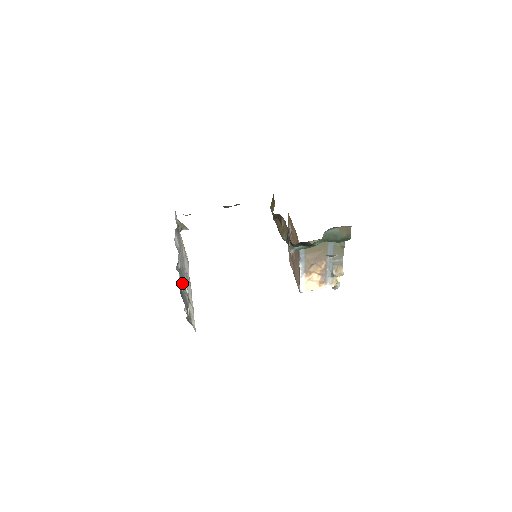
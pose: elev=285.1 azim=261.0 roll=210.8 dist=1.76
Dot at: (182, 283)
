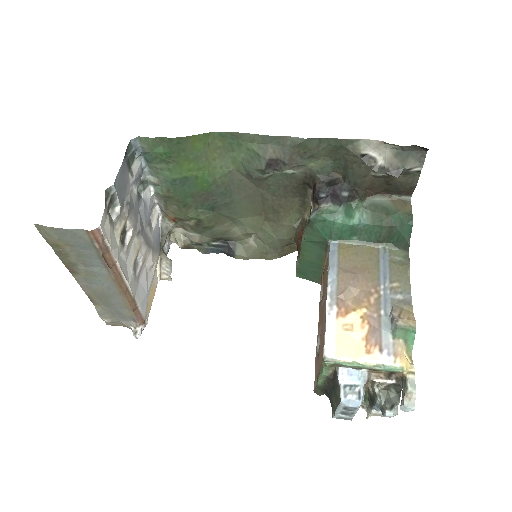
Dot at: (135, 176)
